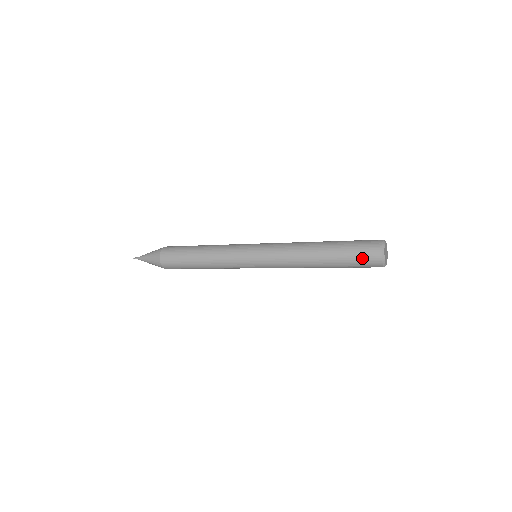
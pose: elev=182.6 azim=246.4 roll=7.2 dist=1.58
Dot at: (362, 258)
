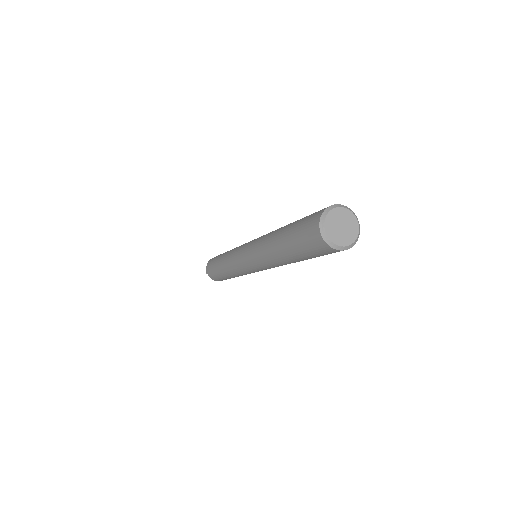
Dot at: (308, 244)
